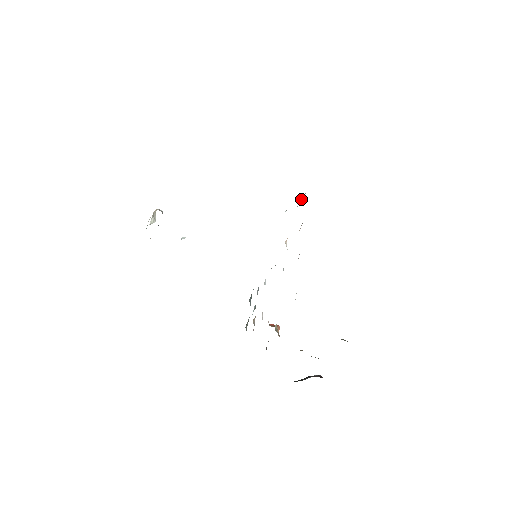
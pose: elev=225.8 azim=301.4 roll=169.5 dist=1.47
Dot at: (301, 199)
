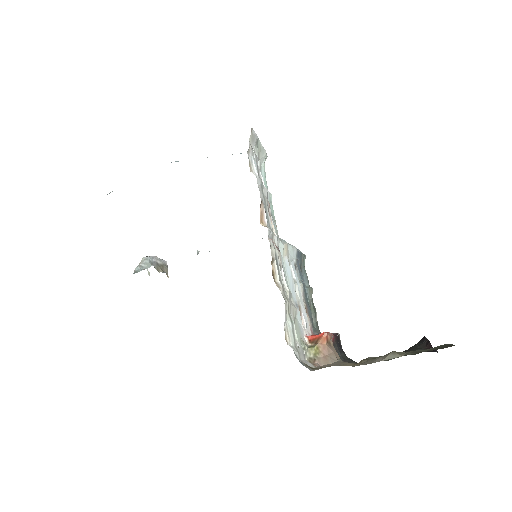
Dot at: (251, 158)
